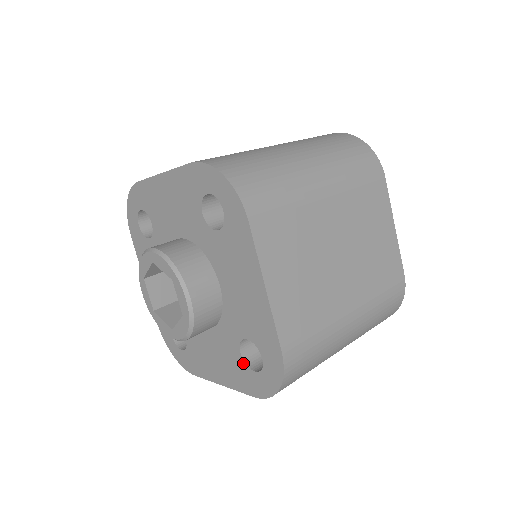
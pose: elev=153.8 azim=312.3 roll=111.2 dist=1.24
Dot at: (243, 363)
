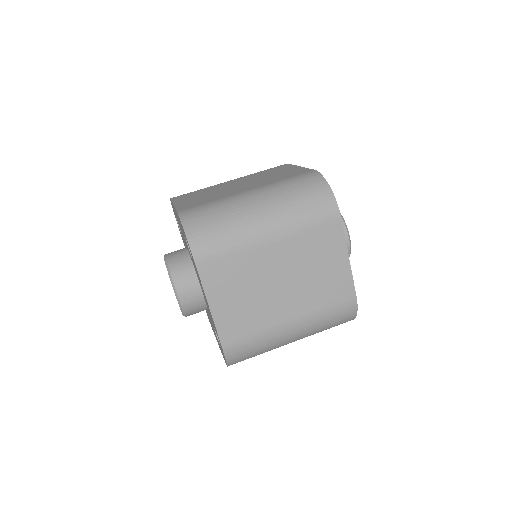
Dot at: (218, 339)
